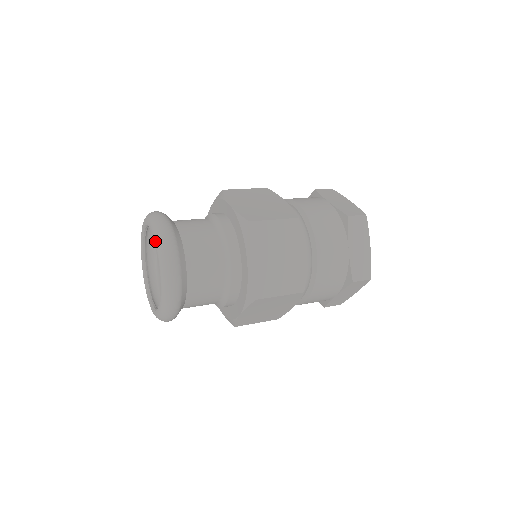
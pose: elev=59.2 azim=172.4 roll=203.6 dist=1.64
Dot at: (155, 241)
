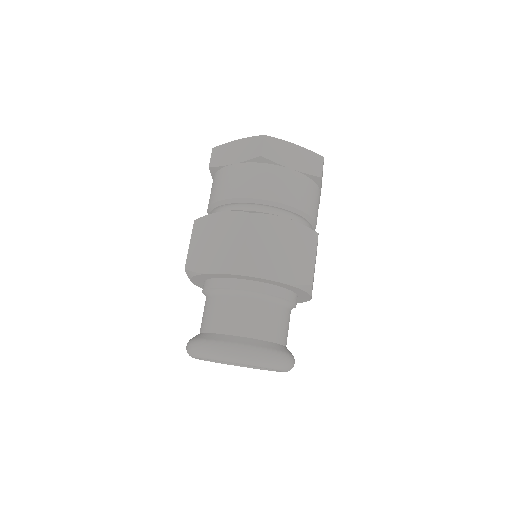
Dot at: occluded
